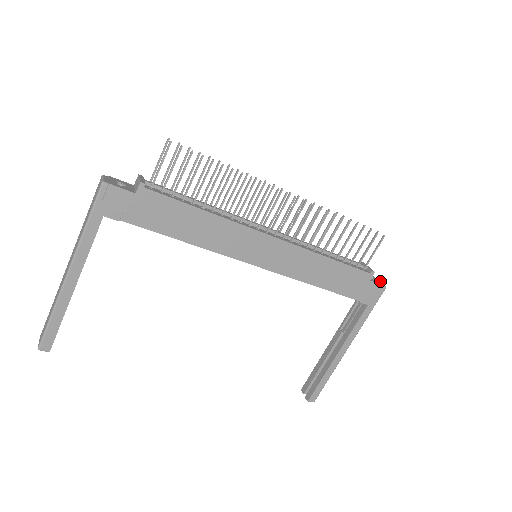
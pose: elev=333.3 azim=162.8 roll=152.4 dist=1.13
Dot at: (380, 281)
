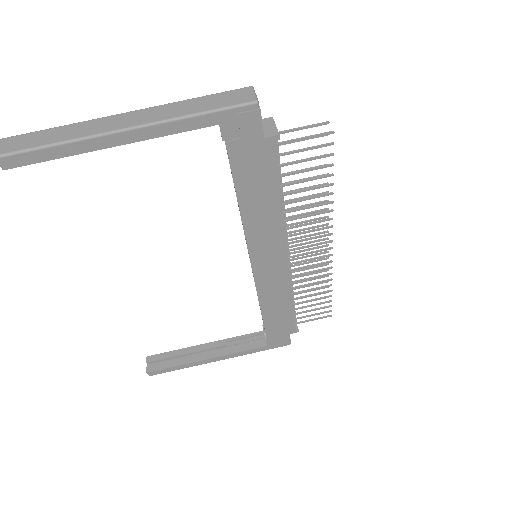
Dot at: occluded
